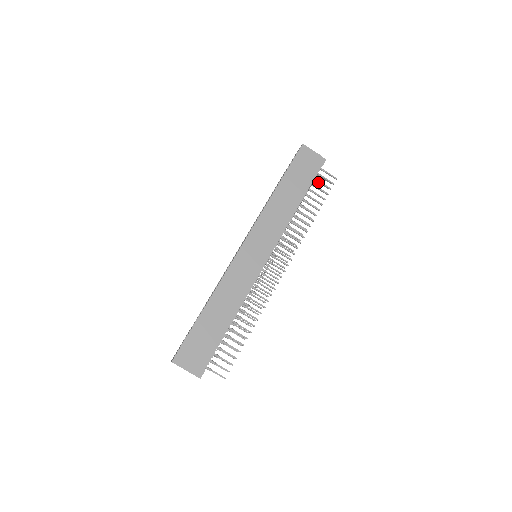
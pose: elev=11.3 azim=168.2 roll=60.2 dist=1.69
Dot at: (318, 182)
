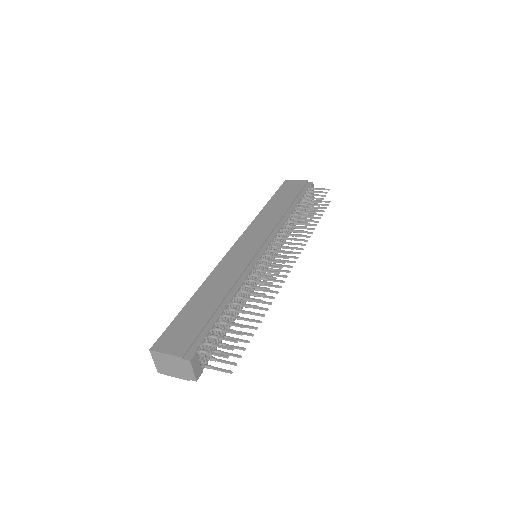
Dot at: (310, 195)
